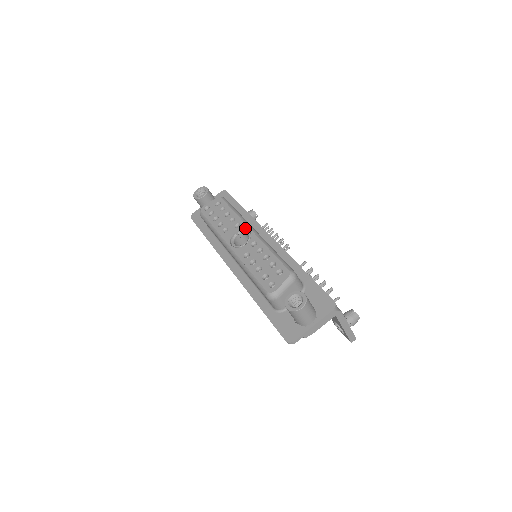
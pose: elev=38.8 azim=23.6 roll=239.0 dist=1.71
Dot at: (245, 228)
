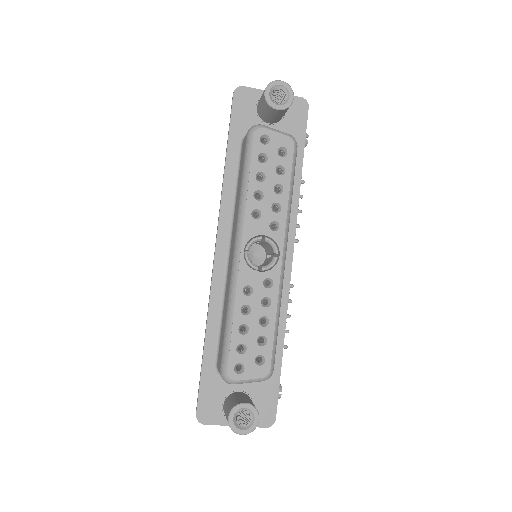
Dot at: (279, 244)
